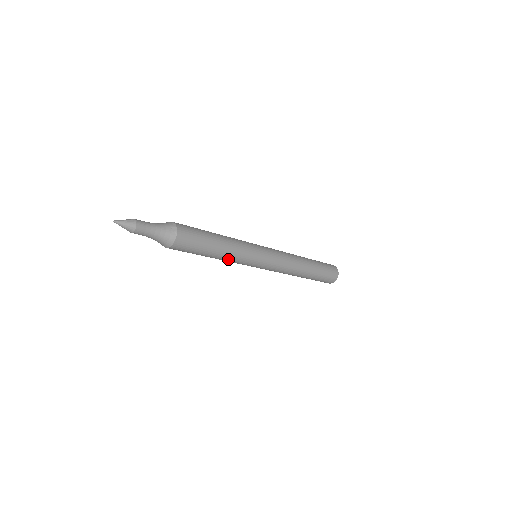
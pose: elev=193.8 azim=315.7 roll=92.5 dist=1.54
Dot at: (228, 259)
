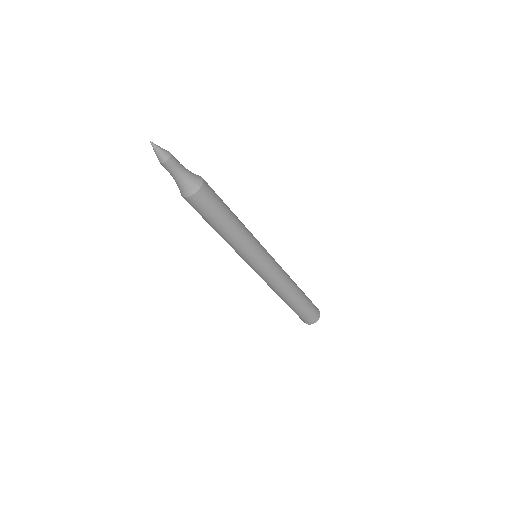
Dot at: (227, 241)
